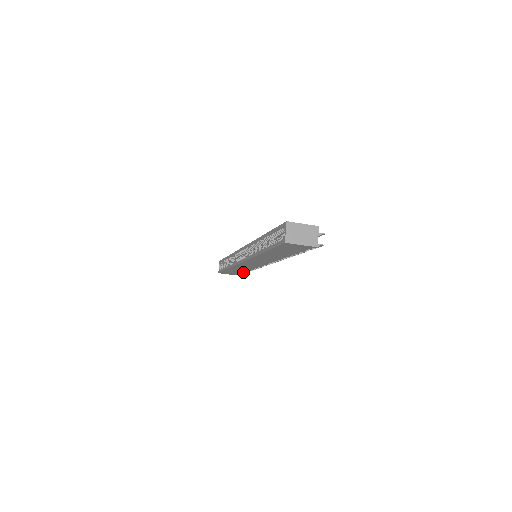
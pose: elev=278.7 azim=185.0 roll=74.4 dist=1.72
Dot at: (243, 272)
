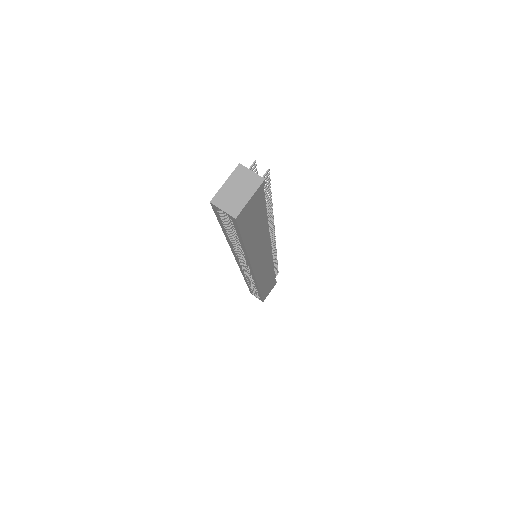
Dot at: (274, 276)
